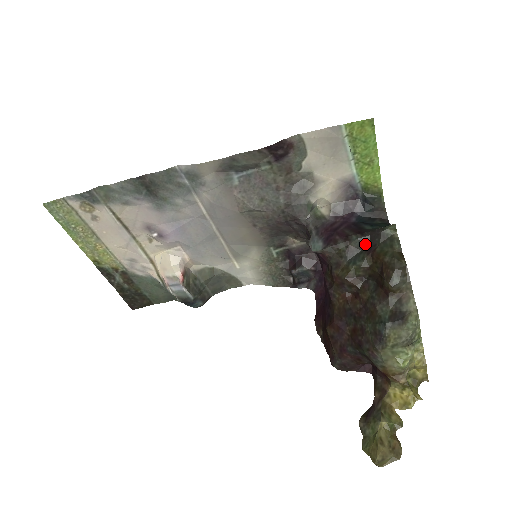
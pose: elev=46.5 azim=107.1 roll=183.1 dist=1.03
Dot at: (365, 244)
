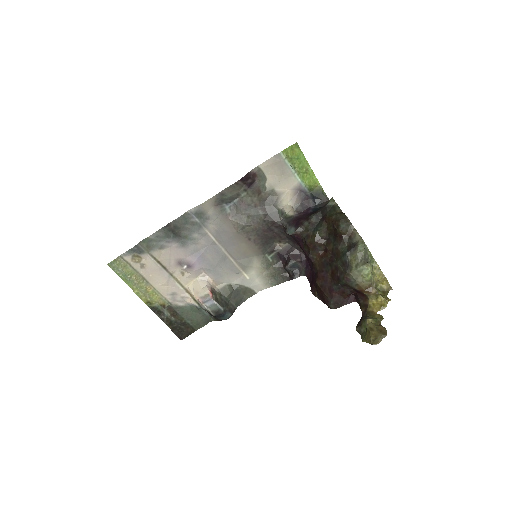
Dot at: (320, 217)
